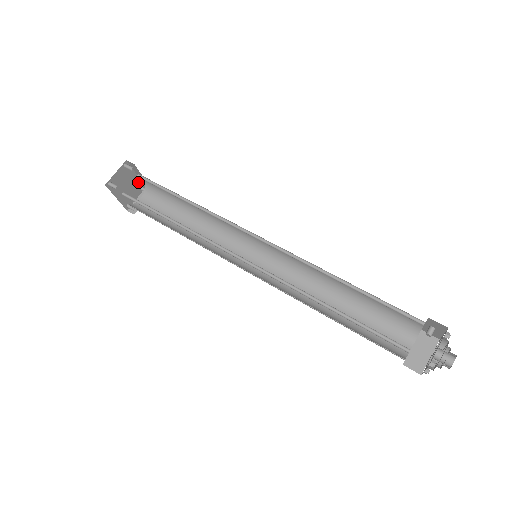
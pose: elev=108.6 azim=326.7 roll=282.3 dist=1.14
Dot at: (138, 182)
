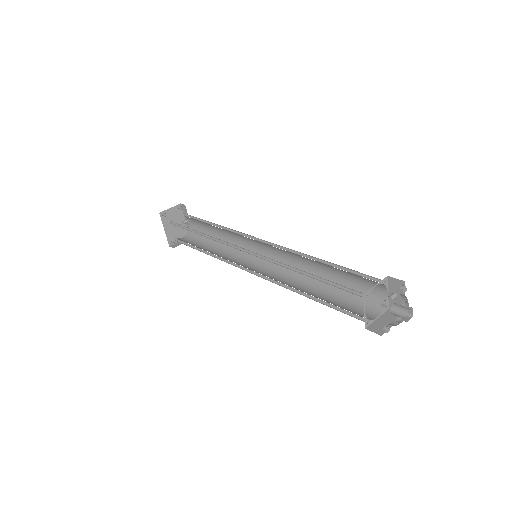
Dot at: occluded
